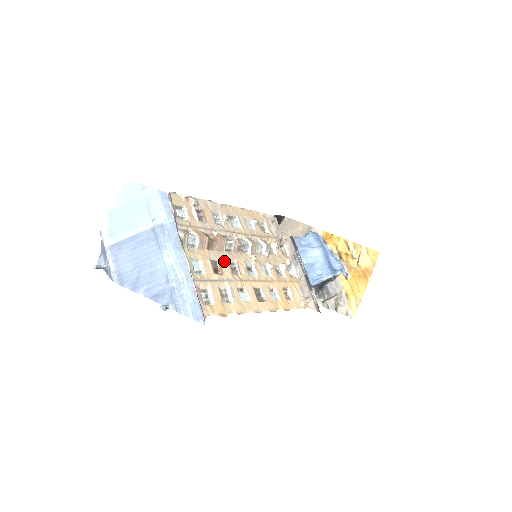
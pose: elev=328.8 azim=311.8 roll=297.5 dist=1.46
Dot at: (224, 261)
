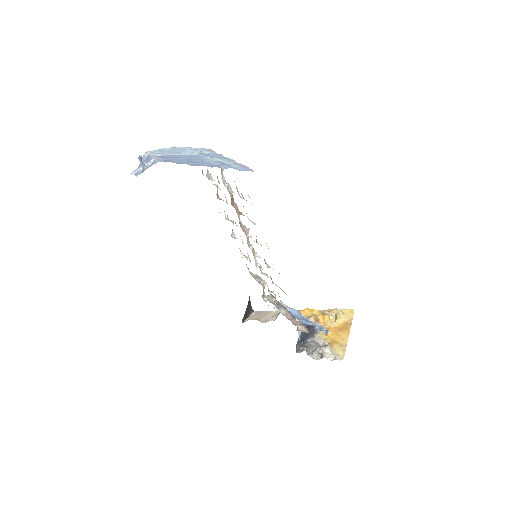
Dot at: occluded
